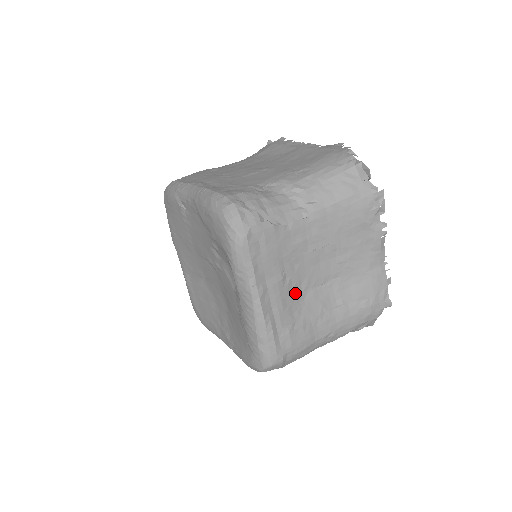
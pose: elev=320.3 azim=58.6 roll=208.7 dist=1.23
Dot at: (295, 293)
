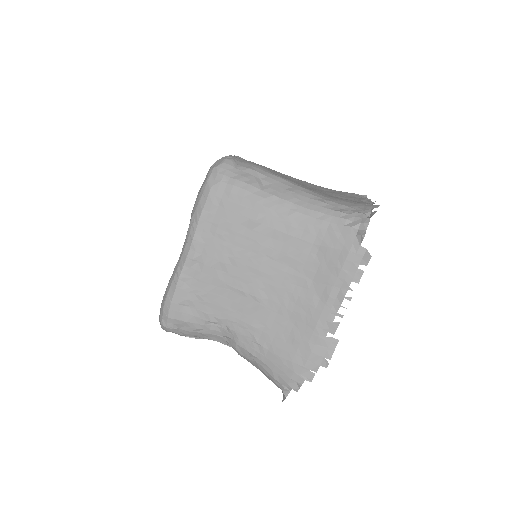
Dot at: occluded
